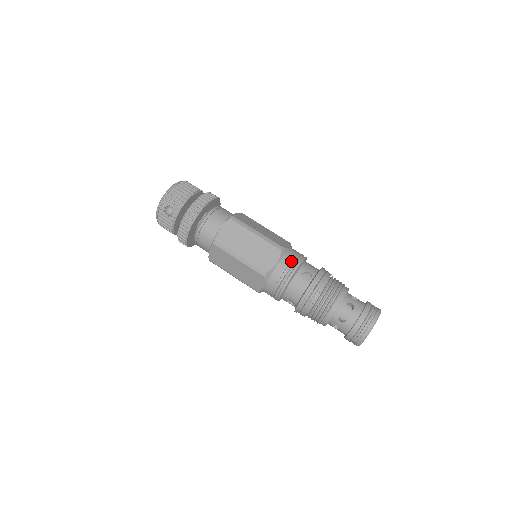
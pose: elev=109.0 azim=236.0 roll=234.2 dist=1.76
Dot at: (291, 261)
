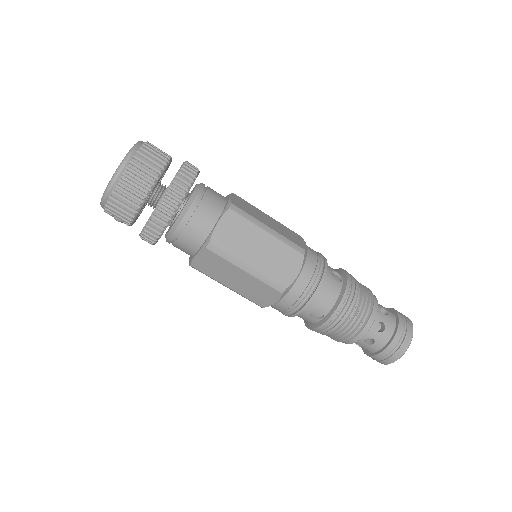
Dot at: (297, 299)
